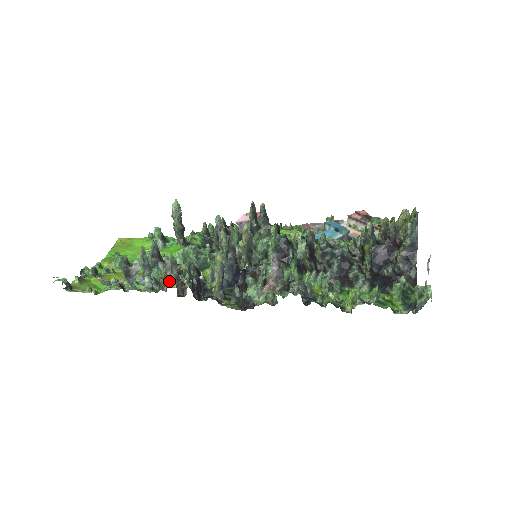
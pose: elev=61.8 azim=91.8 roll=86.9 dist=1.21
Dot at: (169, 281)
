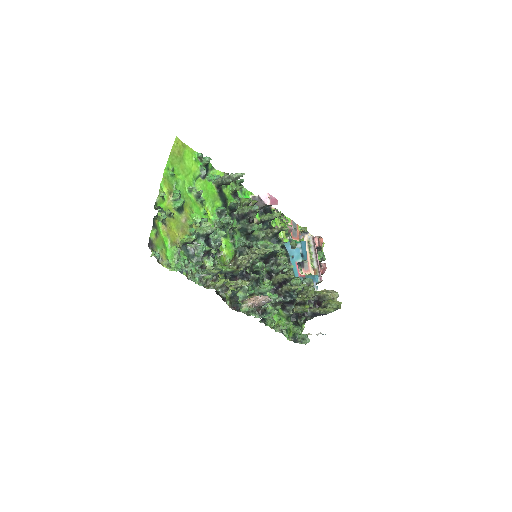
Dot at: (205, 256)
